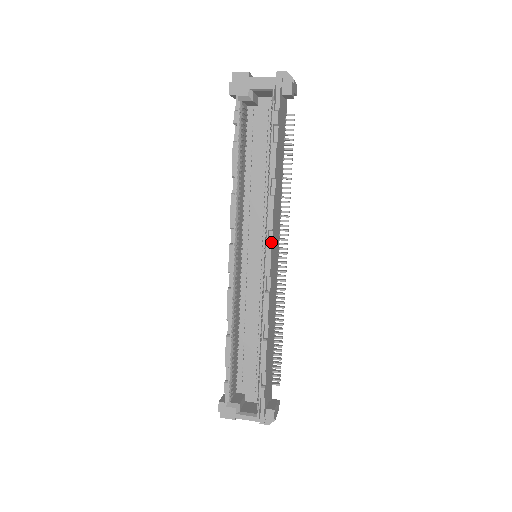
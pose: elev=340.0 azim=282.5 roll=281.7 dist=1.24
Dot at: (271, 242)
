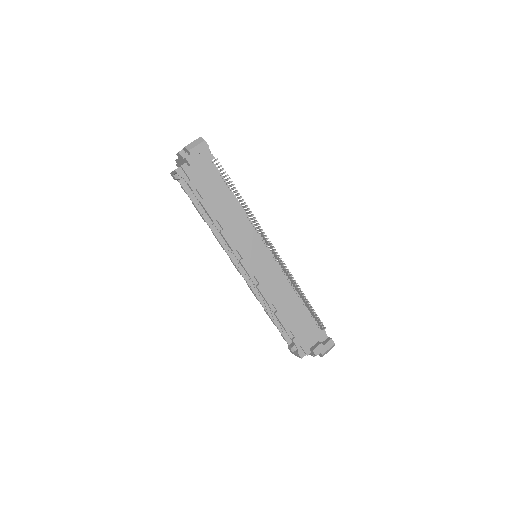
Dot at: (241, 256)
